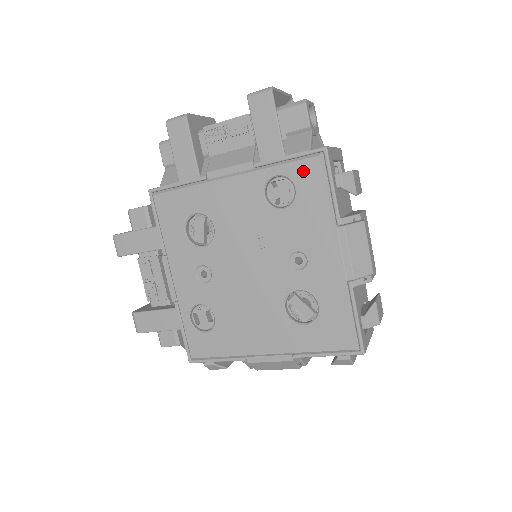
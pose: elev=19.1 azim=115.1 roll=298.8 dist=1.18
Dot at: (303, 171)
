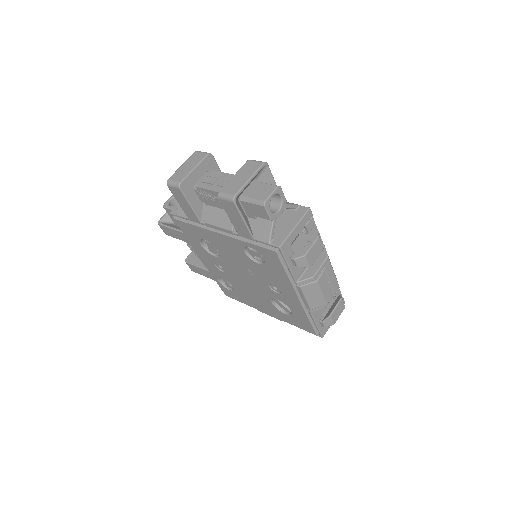
Dot at: (266, 253)
